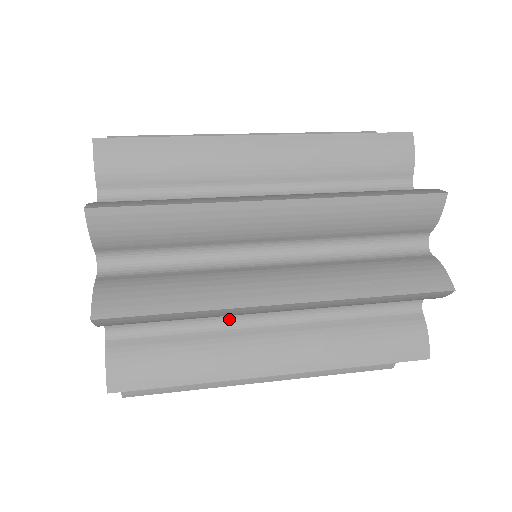
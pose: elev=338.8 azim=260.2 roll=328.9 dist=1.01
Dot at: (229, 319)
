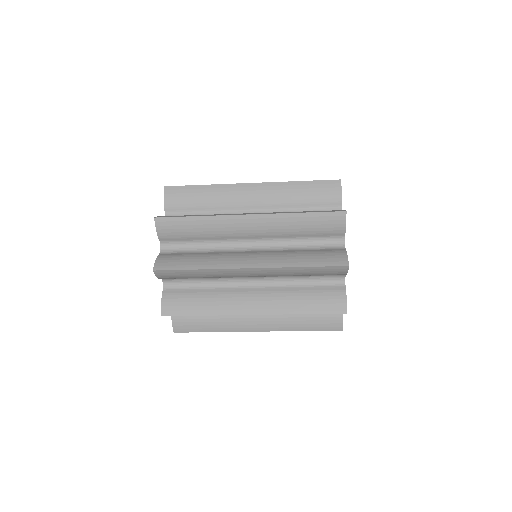
Dot at: occluded
